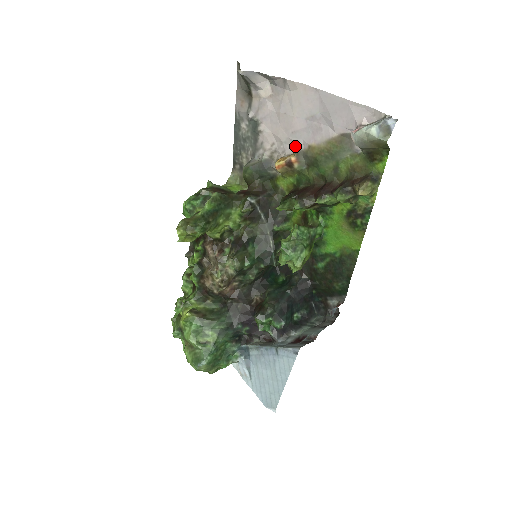
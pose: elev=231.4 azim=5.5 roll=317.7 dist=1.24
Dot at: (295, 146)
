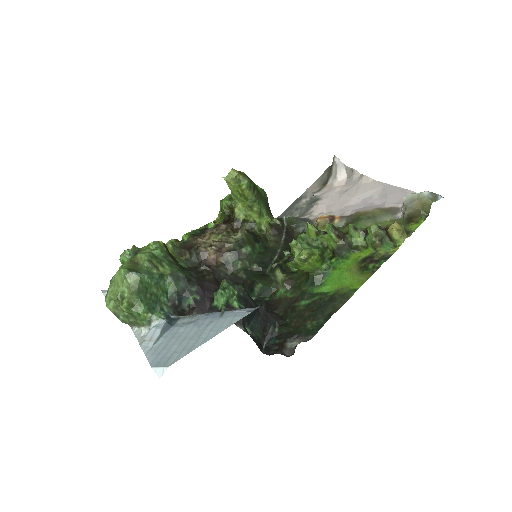
Dot at: (342, 214)
